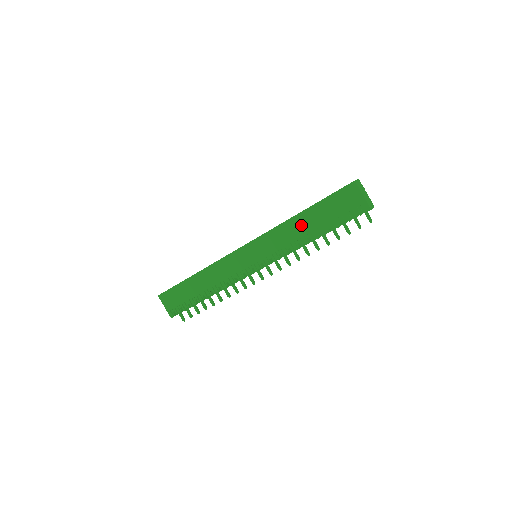
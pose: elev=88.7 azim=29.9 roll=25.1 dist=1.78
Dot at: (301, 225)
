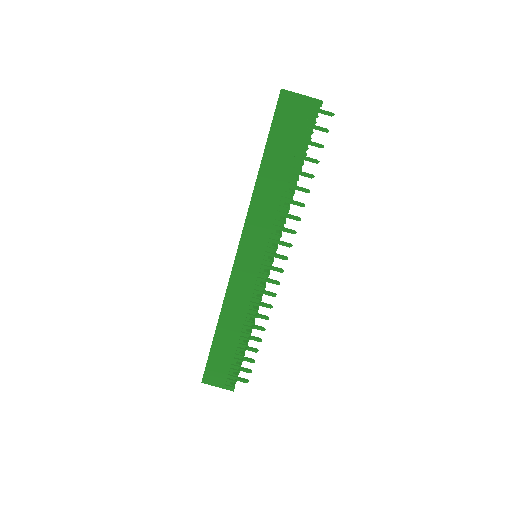
Dot at: (271, 183)
